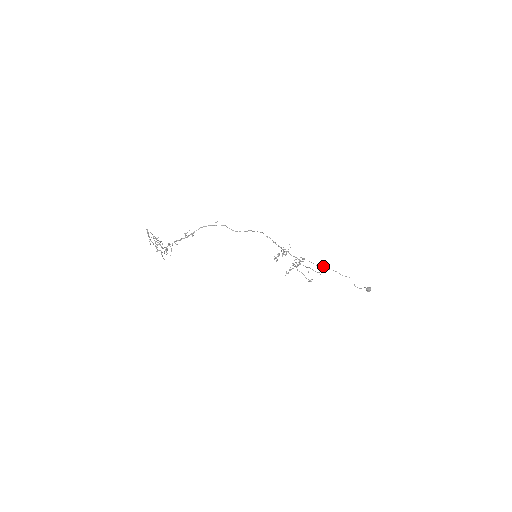
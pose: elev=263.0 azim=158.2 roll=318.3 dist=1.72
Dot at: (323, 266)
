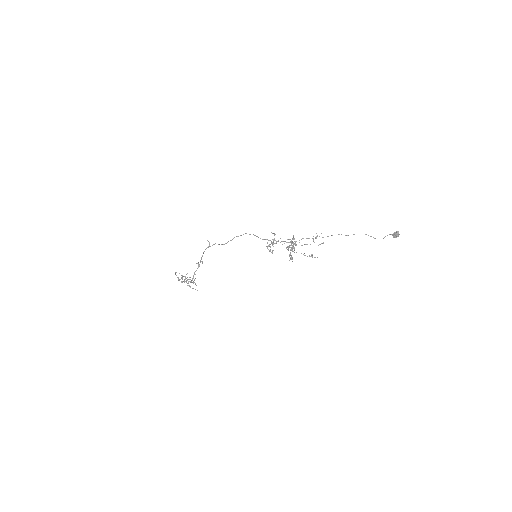
Dot at: (319, 236)
